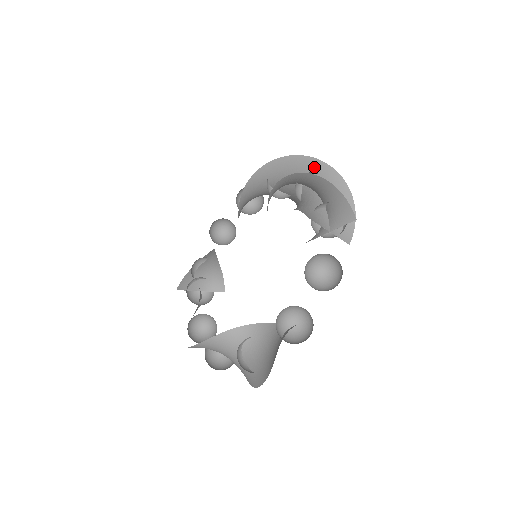
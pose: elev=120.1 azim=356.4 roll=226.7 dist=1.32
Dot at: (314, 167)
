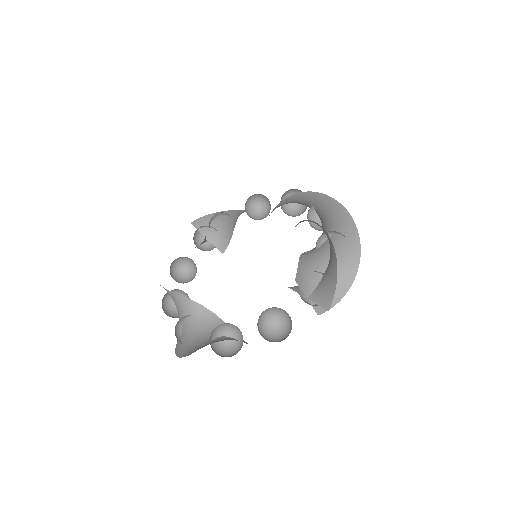
Dot at: (349, 232)
